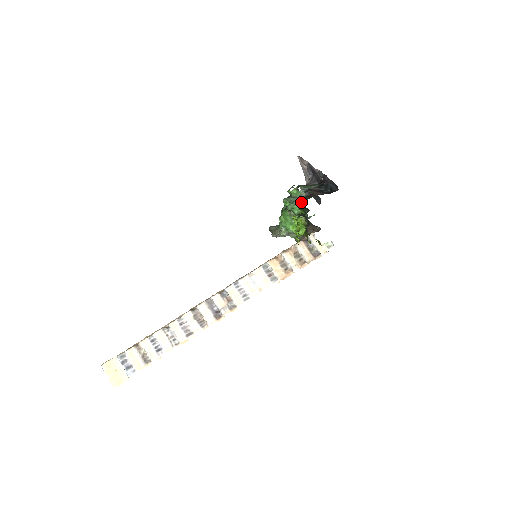
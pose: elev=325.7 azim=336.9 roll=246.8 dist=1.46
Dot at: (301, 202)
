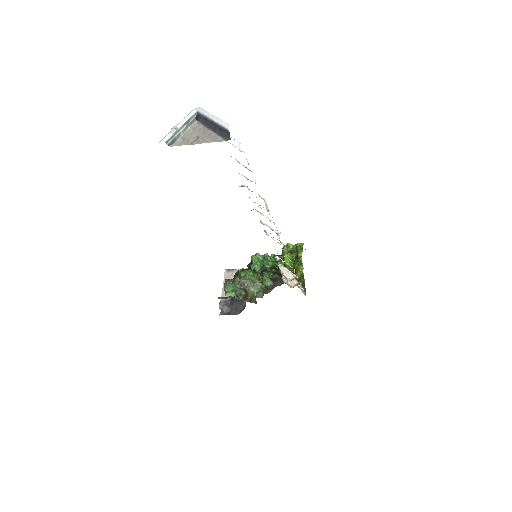
Dot at: (278, 255)
